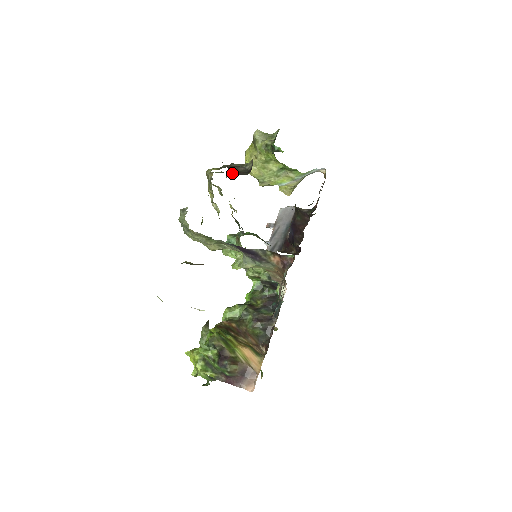
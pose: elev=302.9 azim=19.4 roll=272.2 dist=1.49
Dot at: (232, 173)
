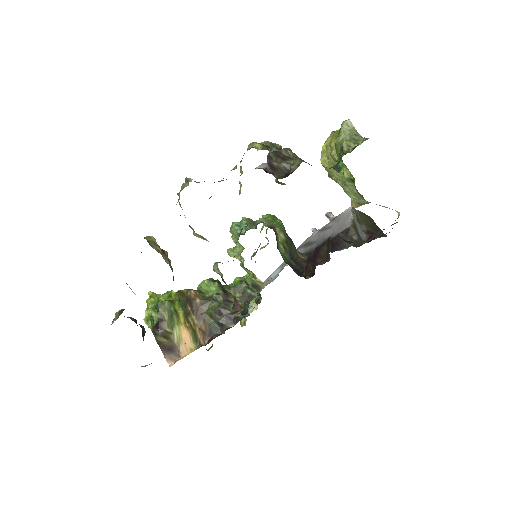
Dot at: (266, 166)
